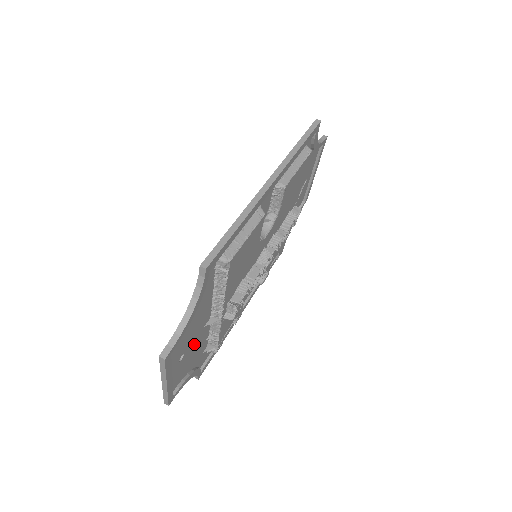
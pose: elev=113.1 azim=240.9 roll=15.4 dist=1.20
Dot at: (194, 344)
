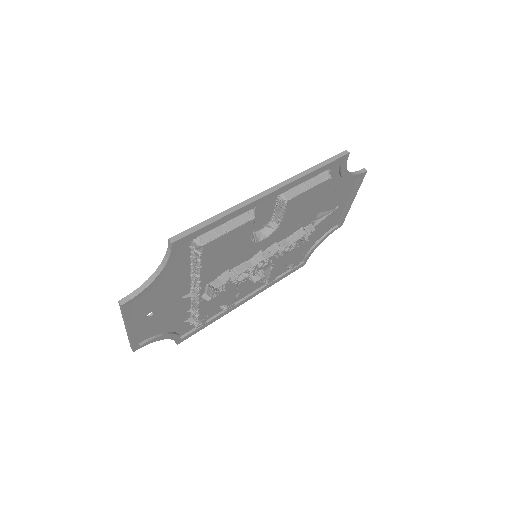
Dot at: (168, 309)
